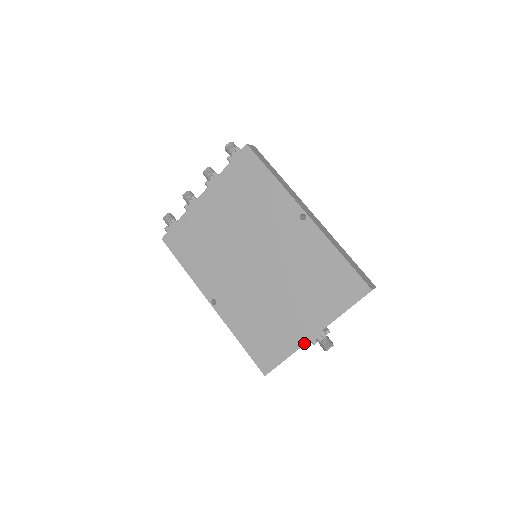
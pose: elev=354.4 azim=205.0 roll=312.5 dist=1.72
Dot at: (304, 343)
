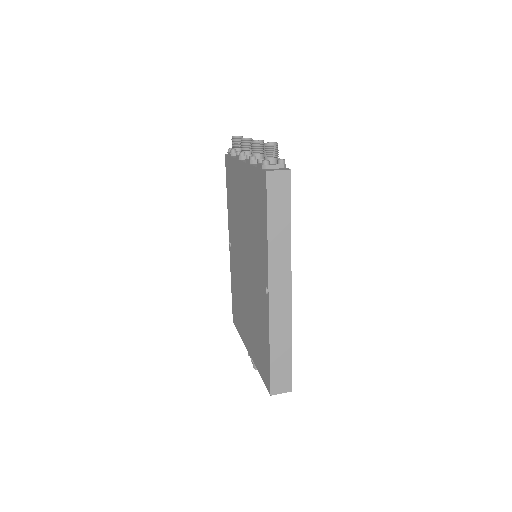
Dot at: (245, 345)
